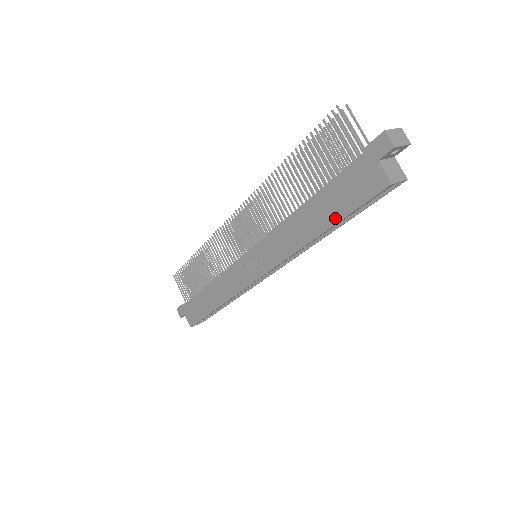
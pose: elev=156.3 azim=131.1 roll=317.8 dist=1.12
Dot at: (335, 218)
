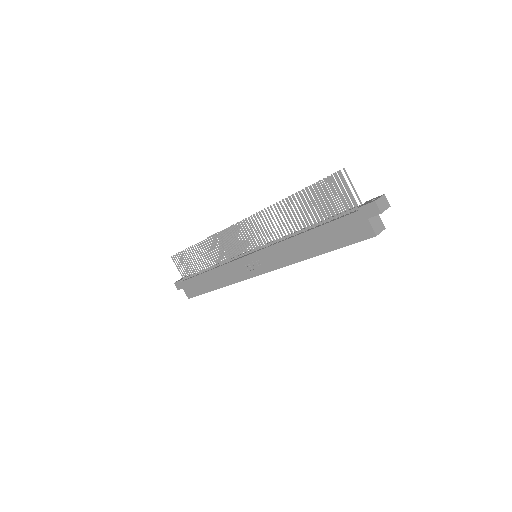
Dot at: (330, 247)
